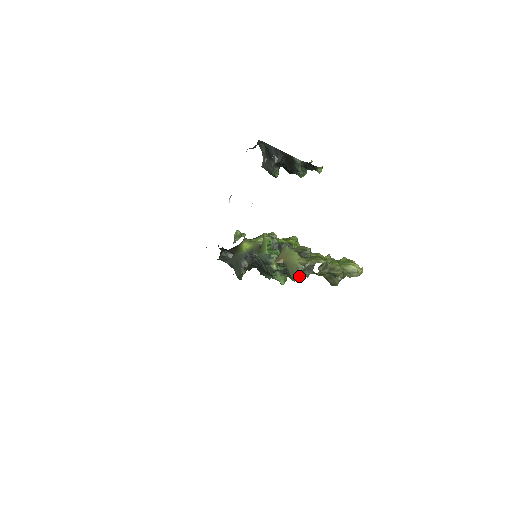
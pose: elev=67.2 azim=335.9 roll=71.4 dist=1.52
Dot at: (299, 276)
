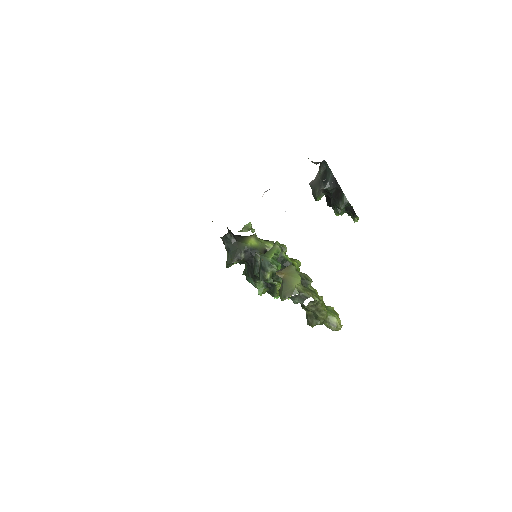
Dot at: occluded
